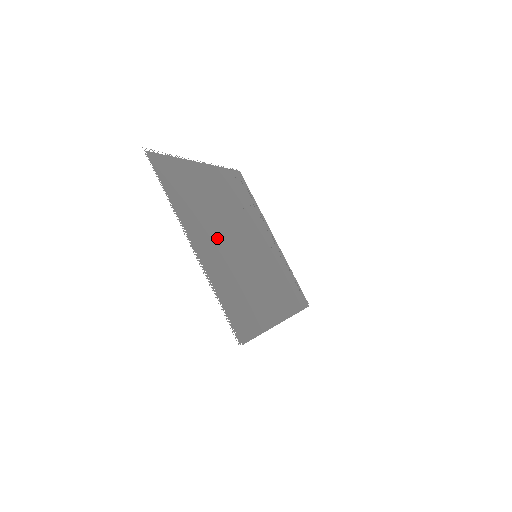
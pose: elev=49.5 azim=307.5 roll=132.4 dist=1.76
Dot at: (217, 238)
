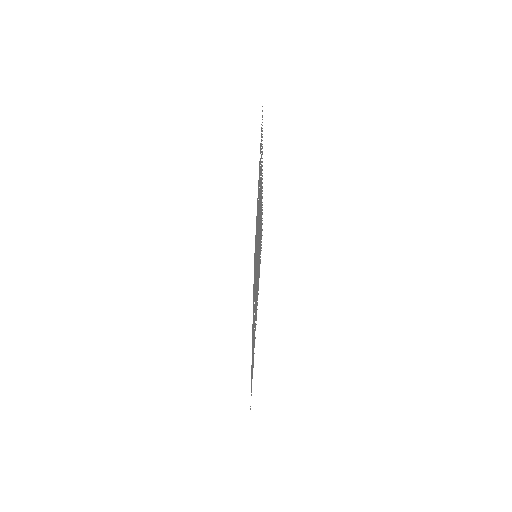
Dot at: occluded
